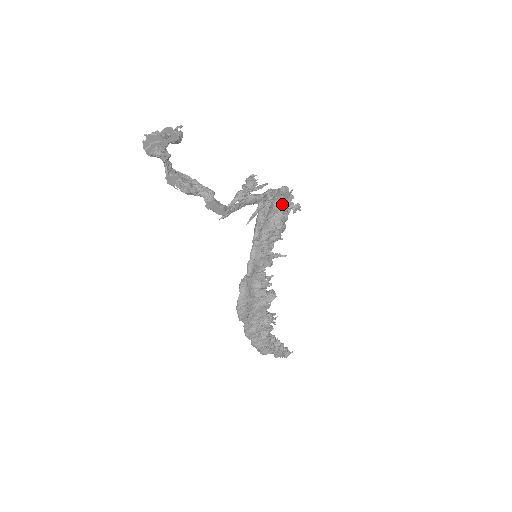
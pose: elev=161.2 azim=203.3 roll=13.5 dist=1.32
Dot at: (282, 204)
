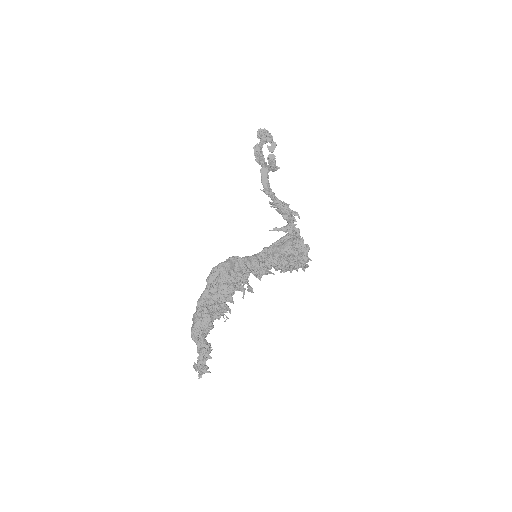
Dot at: (298, 252)
